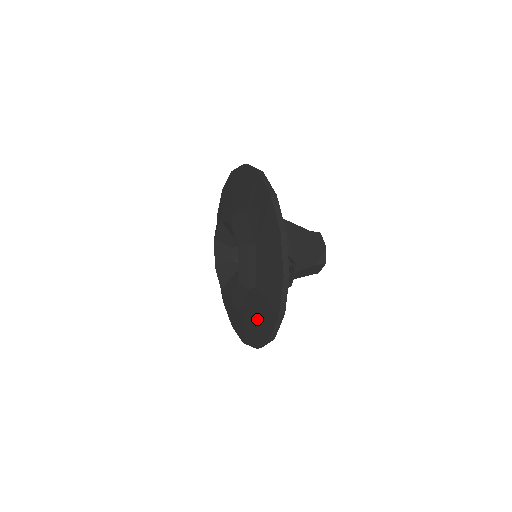
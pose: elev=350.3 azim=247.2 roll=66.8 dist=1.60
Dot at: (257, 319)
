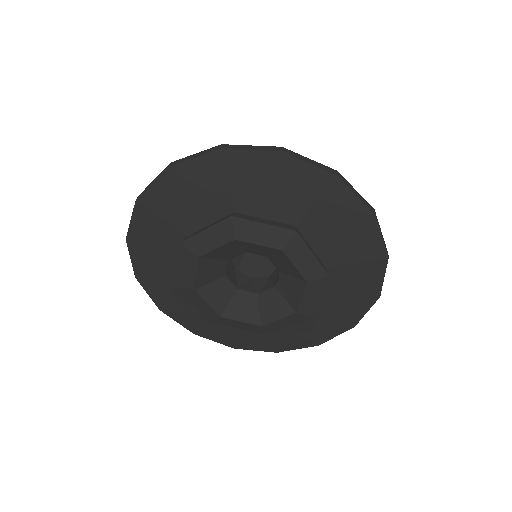
Dot at: (297, 332)
